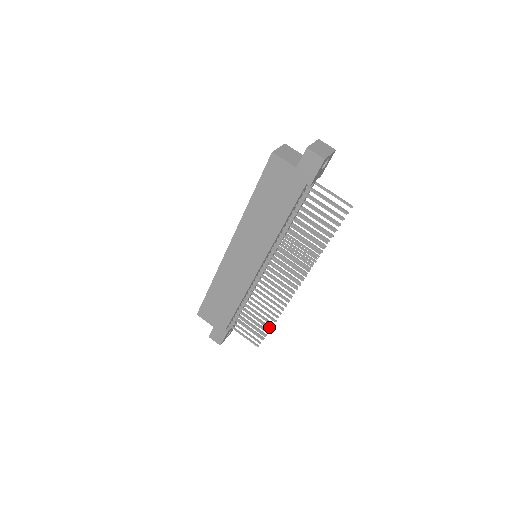
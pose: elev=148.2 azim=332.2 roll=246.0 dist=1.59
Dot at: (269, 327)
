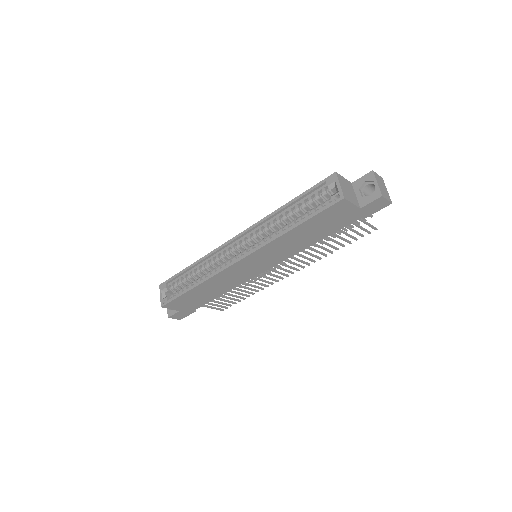
Dot at: (244, 298)
